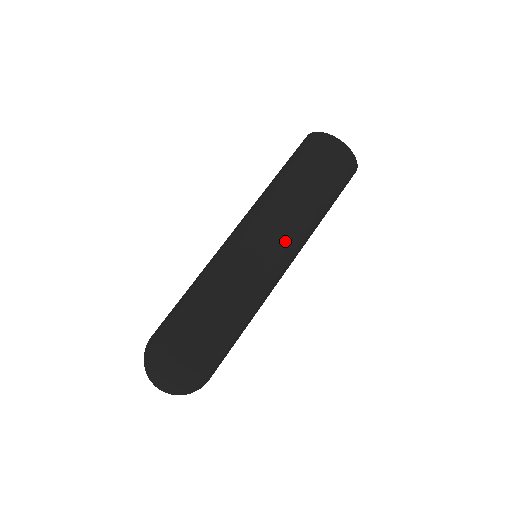
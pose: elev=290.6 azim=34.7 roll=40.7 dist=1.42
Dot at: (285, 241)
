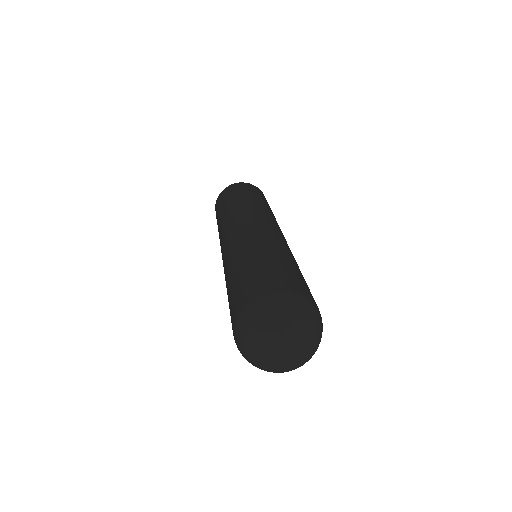
Dot at: occluded
